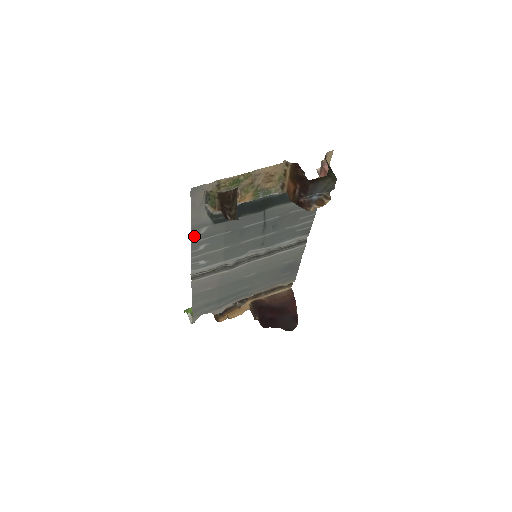
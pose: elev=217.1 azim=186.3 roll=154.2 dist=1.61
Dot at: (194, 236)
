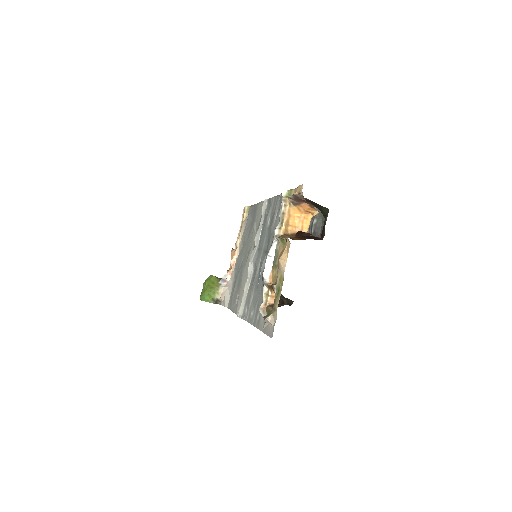
Dot at: (255, 324)
